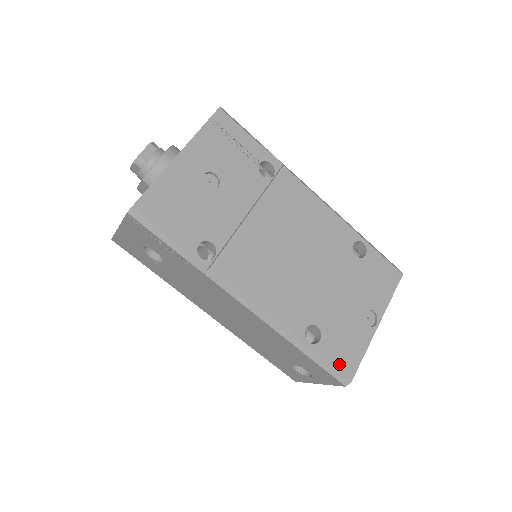
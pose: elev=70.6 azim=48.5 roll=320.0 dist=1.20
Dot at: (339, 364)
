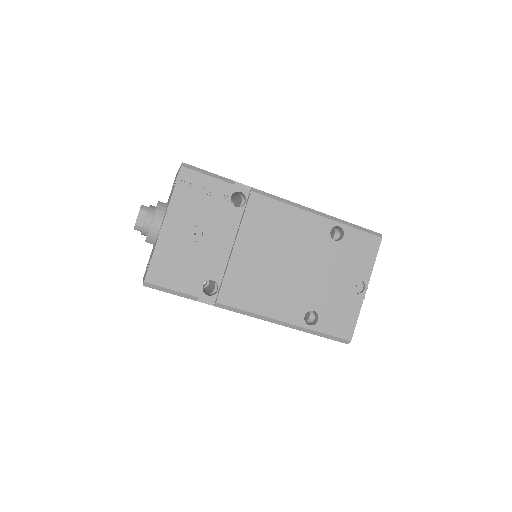
Dot at: (338, 332)
